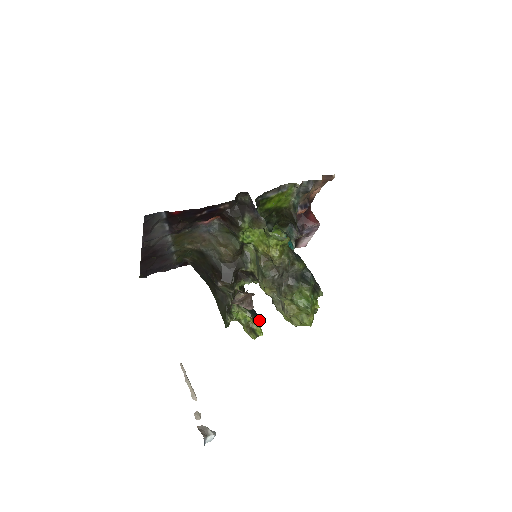
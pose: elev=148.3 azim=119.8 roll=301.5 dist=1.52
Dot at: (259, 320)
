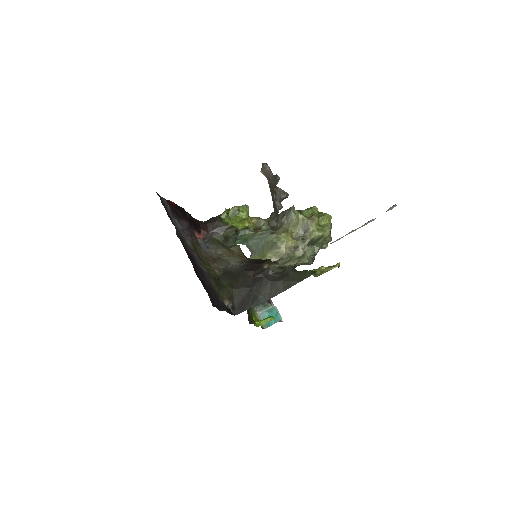
Dot at: occluded
